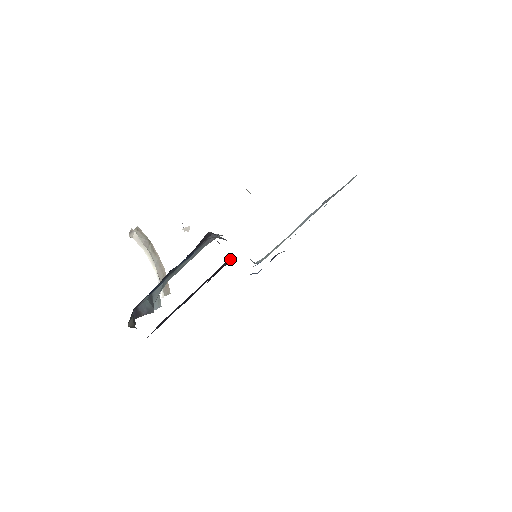
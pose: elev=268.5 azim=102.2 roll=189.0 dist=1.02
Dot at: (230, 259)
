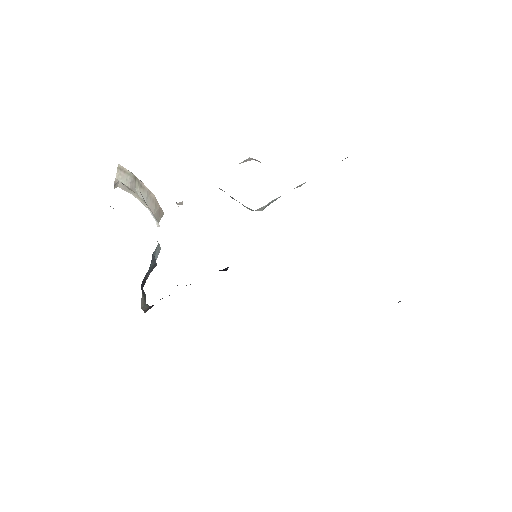
Dot at: occluded
